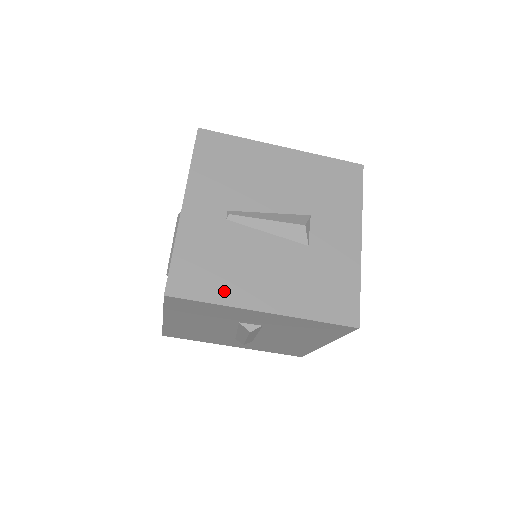
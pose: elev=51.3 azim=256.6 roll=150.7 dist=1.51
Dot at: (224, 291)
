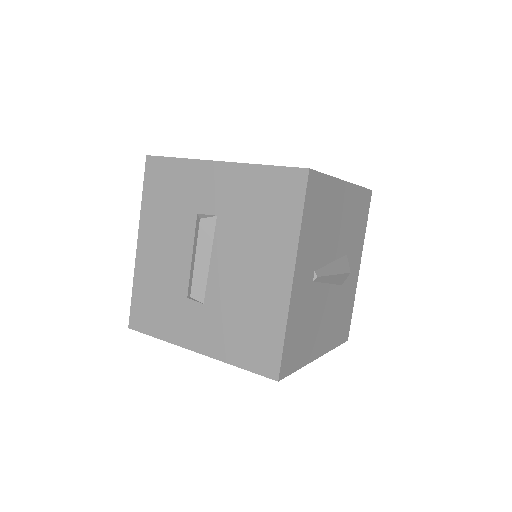
Dot at: (305, 354)
